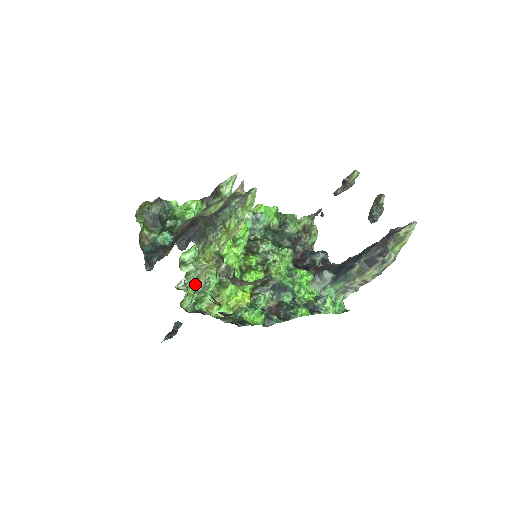
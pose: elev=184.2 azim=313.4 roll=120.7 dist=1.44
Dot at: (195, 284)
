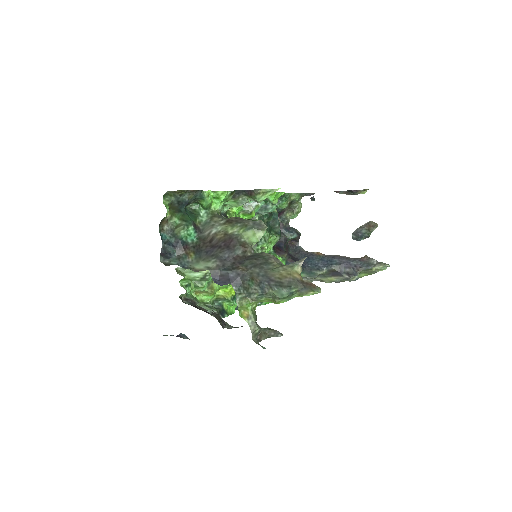
Dot at: (195, 272)
